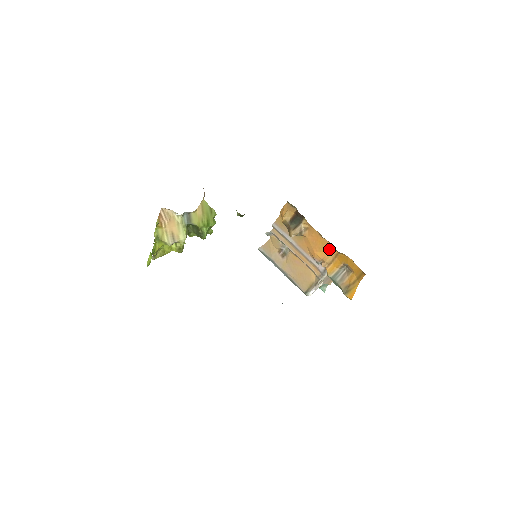
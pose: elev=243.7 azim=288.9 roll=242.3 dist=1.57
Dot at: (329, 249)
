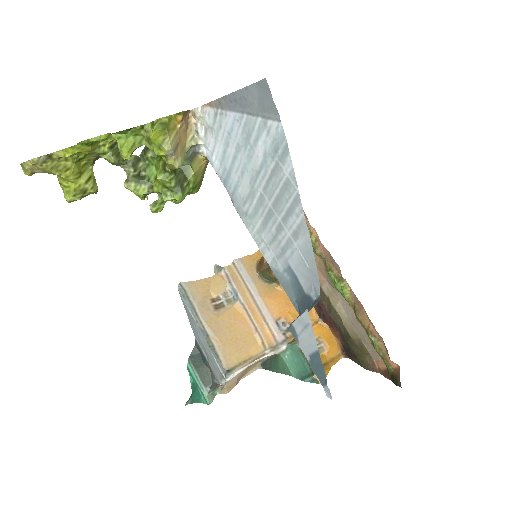
Dot at: occluded
